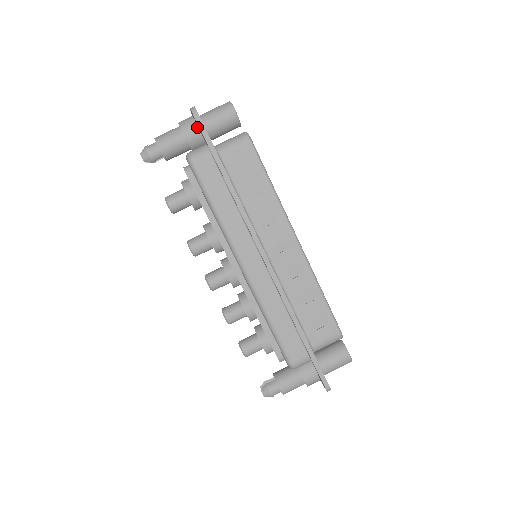
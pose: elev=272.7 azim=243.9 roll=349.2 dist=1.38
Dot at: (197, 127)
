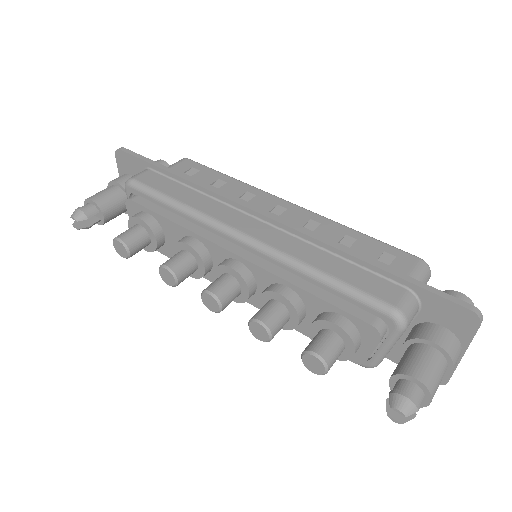
Dot at: (129, 175)
